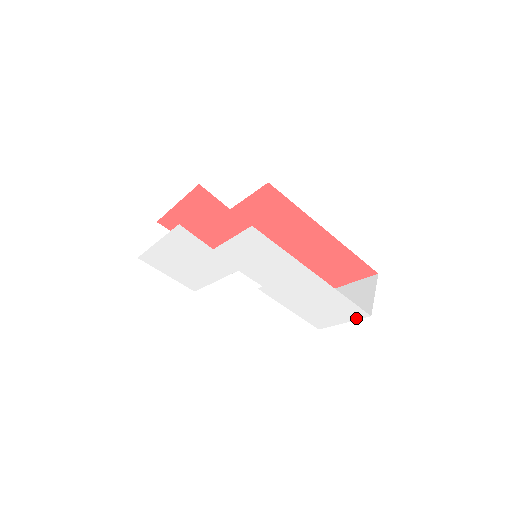
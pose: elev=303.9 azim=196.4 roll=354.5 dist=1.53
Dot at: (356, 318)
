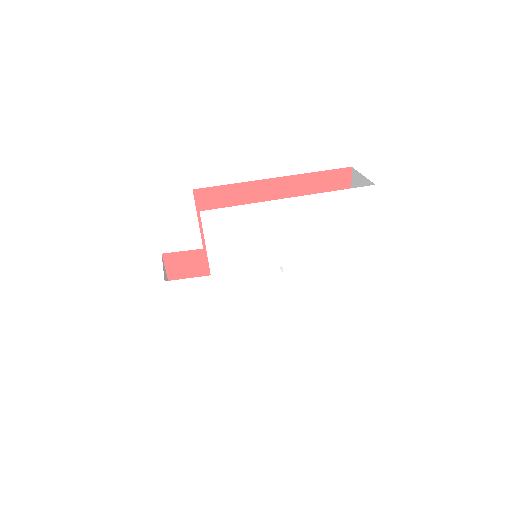
Dot at: (372, 203)
